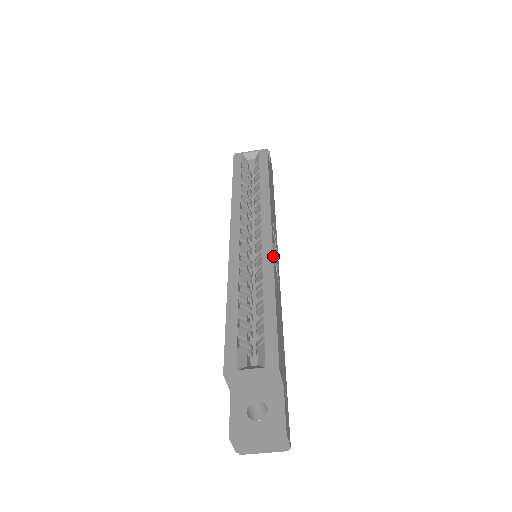
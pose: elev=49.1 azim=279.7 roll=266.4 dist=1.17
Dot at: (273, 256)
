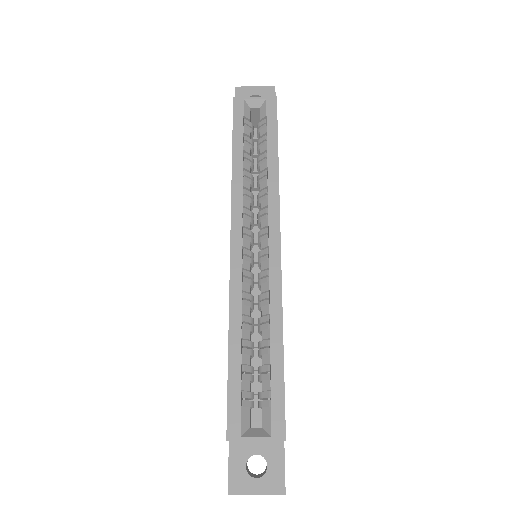
Dot at: (281, 280)
